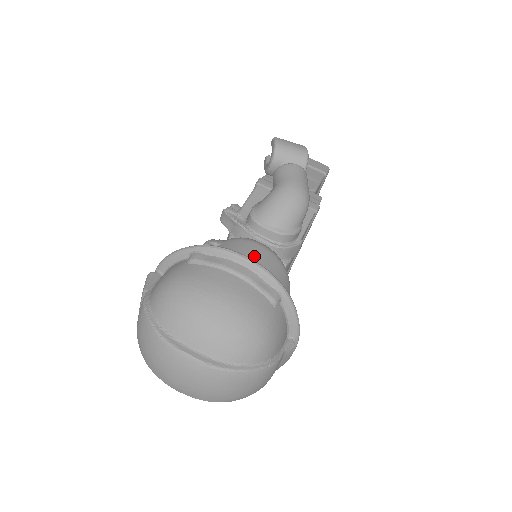
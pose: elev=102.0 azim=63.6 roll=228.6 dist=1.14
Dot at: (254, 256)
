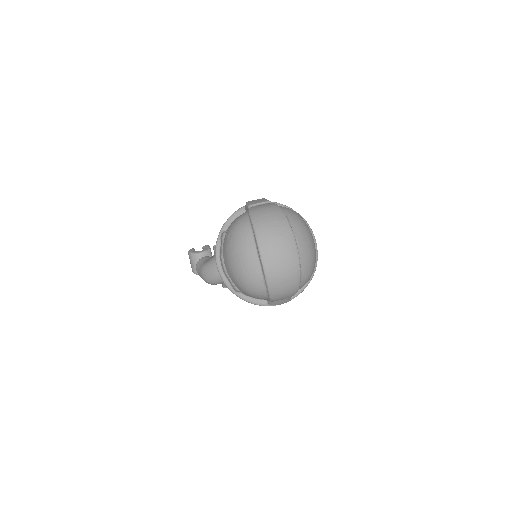
Dot at: occluded
